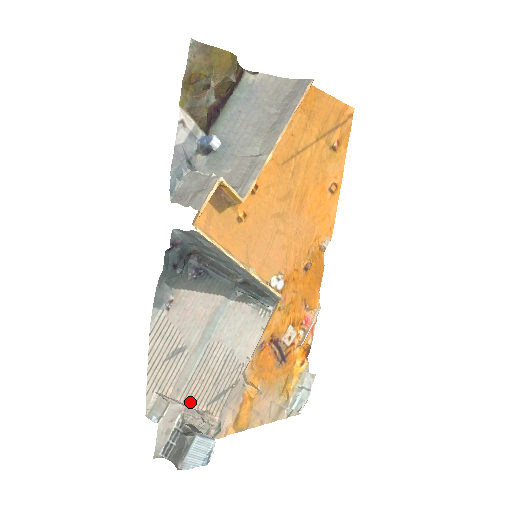
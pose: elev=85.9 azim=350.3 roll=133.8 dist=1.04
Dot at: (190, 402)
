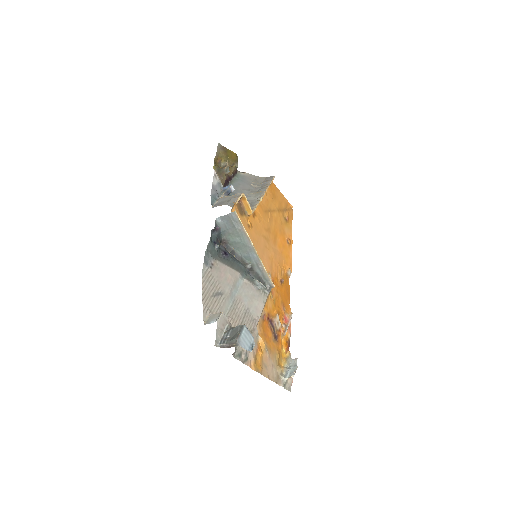
Dot at: occluded
